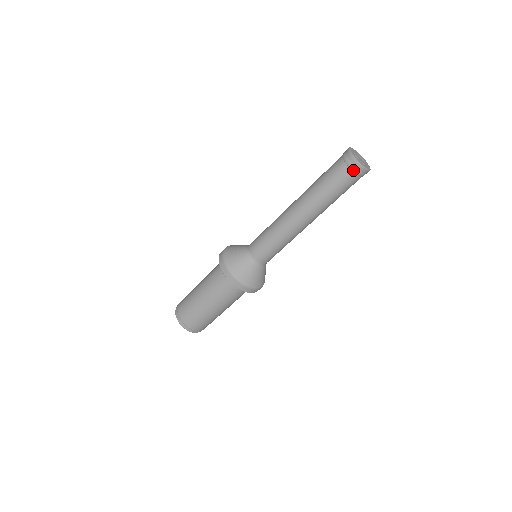
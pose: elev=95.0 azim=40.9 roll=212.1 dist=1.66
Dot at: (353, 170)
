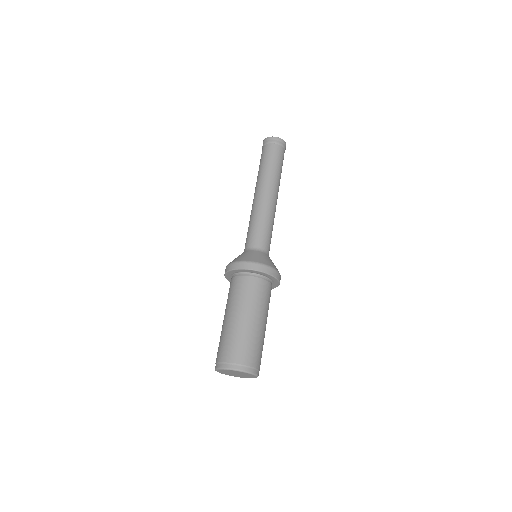
Dot at: (276, 143)
